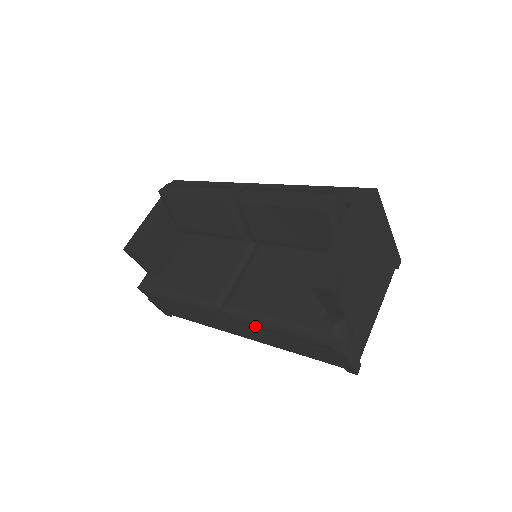
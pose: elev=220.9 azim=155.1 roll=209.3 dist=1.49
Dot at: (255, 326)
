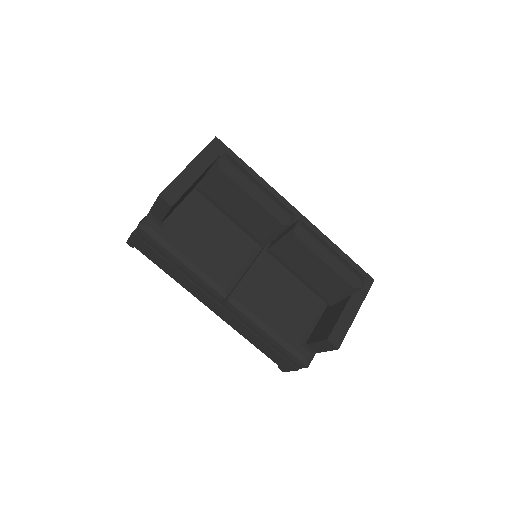
Dot at: (248, 324)
